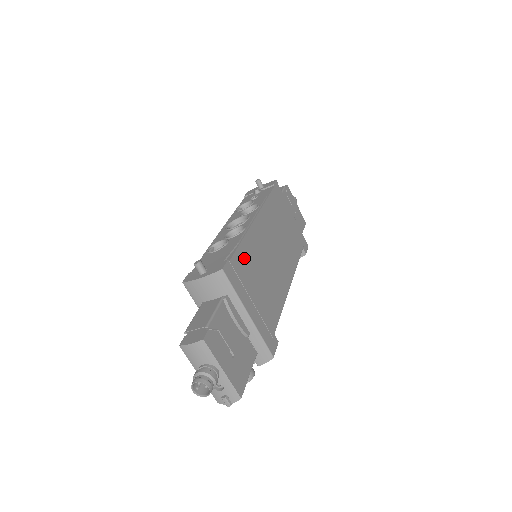
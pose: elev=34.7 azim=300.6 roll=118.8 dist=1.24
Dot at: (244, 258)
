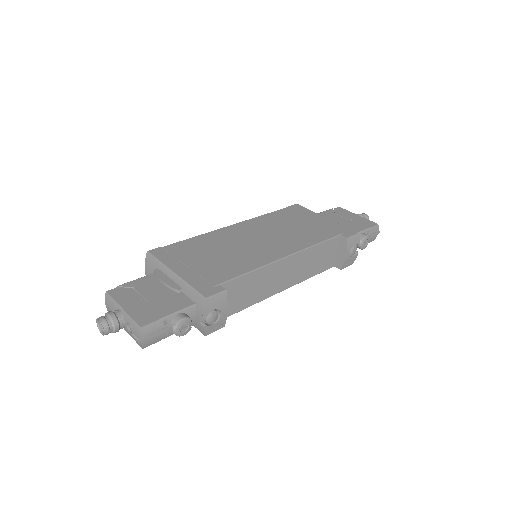
Dot at: (191, 245)
